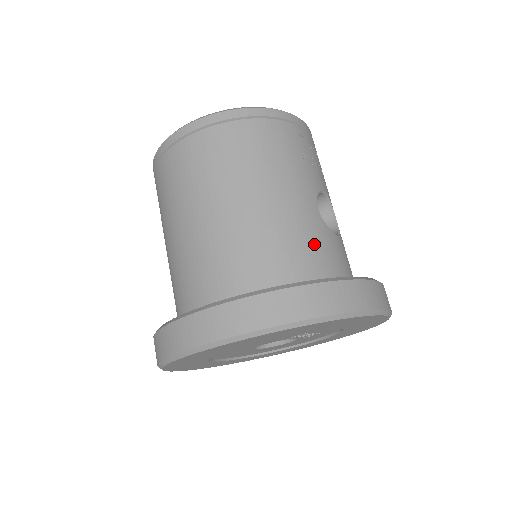
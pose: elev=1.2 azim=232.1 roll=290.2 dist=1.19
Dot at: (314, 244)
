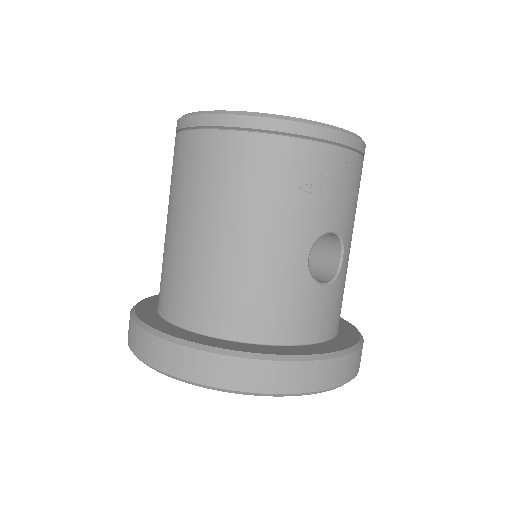
Dot at: (282, 300)
